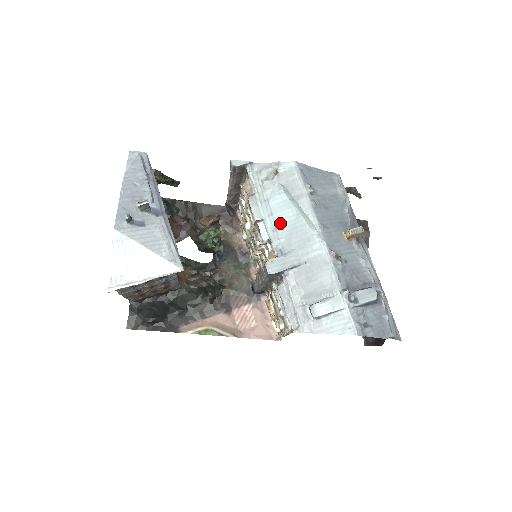
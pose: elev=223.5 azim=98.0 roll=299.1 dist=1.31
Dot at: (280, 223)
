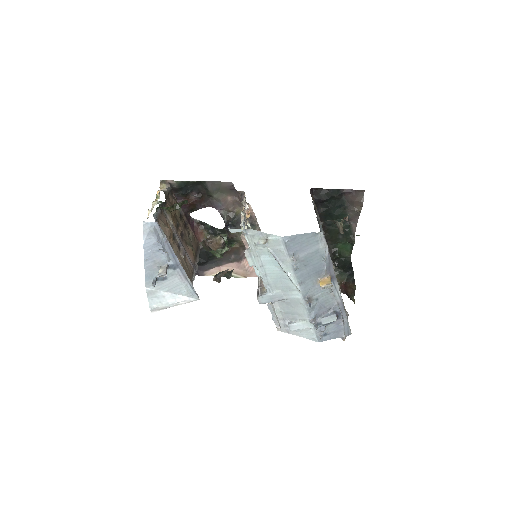
Dot at: (269, 272)
